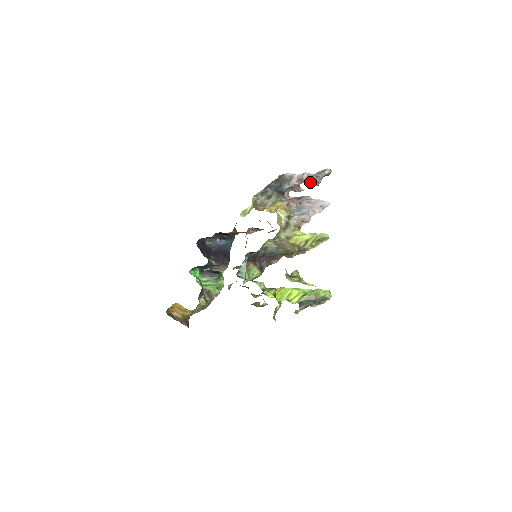
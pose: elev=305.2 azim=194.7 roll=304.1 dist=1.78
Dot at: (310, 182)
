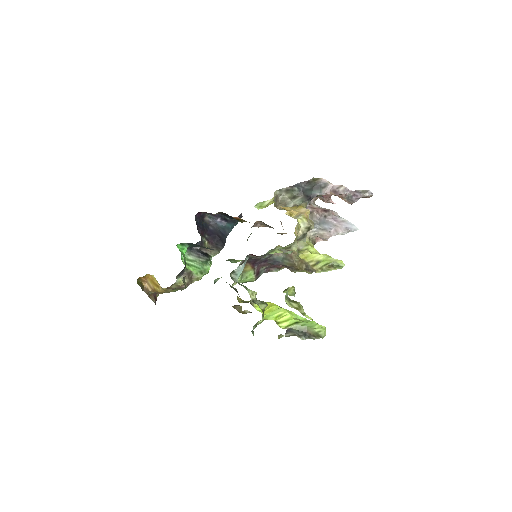
Dot at: (344, 197)
